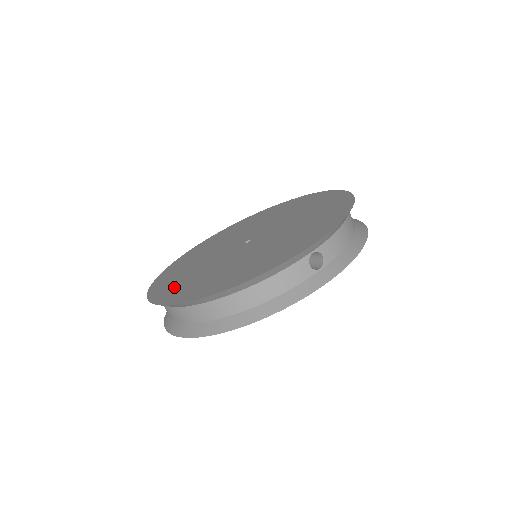
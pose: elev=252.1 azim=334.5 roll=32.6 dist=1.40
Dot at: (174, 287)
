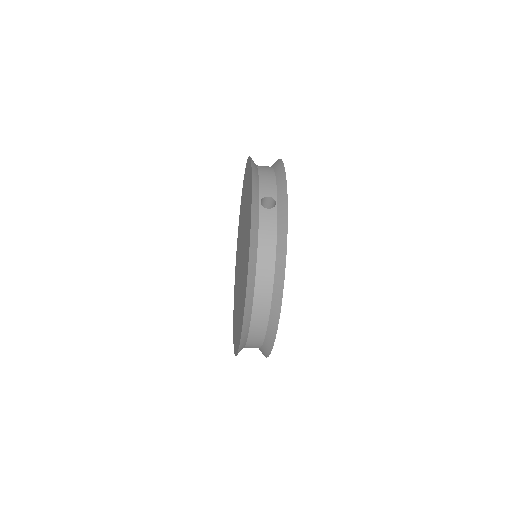
Dot at: (238, 329)
